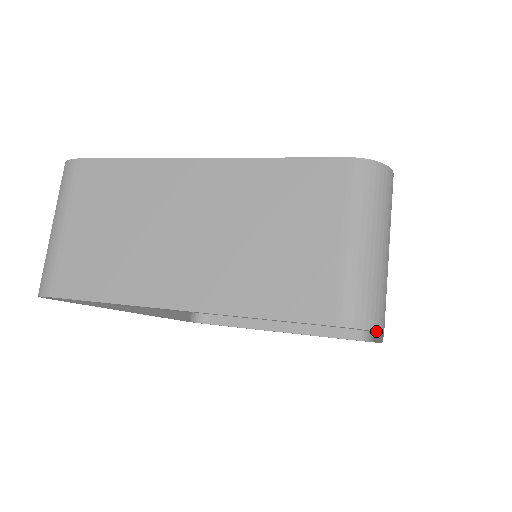
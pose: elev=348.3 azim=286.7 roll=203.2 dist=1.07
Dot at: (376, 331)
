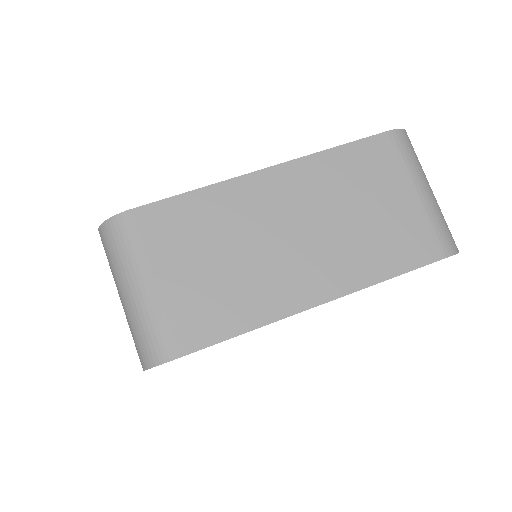
Dot at: occluded
